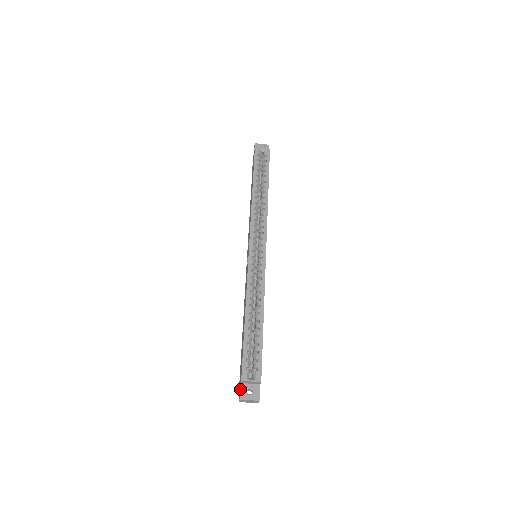
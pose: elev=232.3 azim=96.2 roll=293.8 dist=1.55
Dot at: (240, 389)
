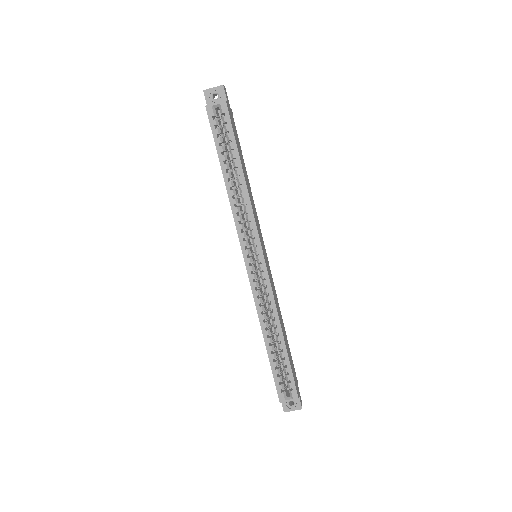
Dot at: occluded
